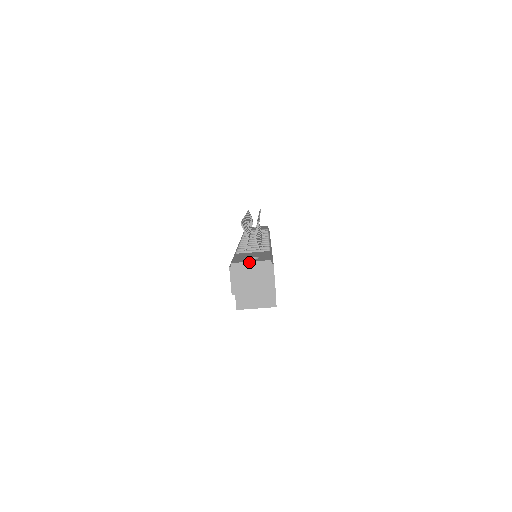
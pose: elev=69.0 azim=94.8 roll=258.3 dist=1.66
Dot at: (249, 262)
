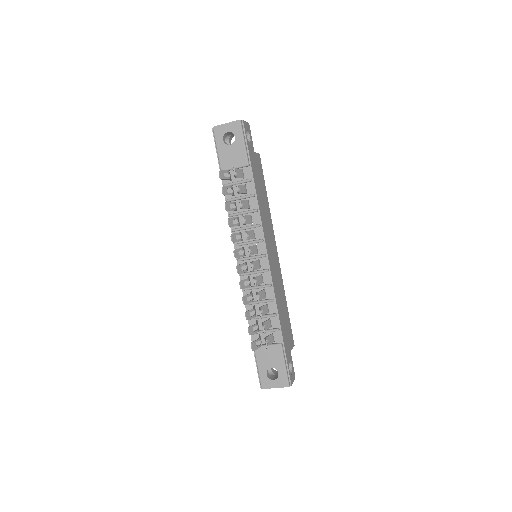
Dot at: occluded
